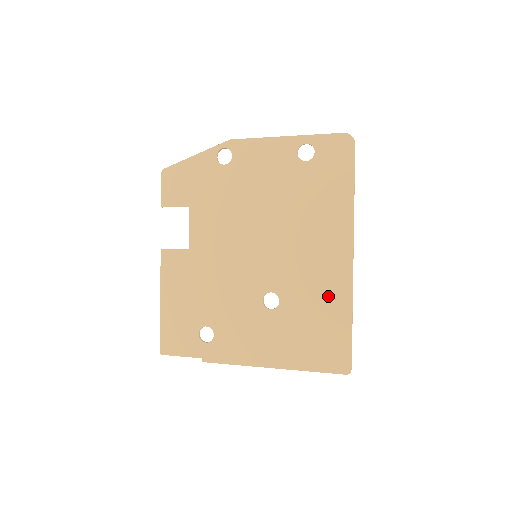
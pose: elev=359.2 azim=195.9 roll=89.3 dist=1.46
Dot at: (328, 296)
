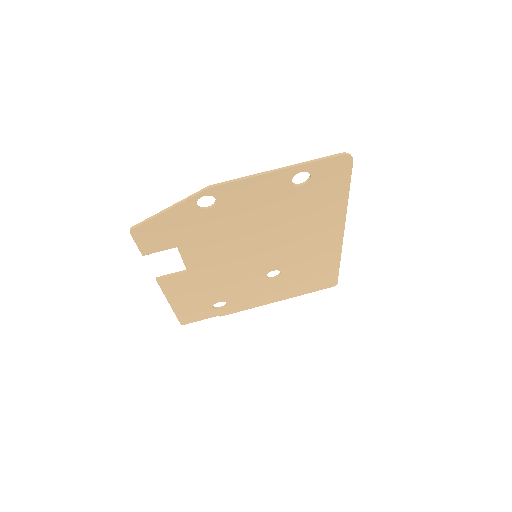
Dot at: (322, 259)
